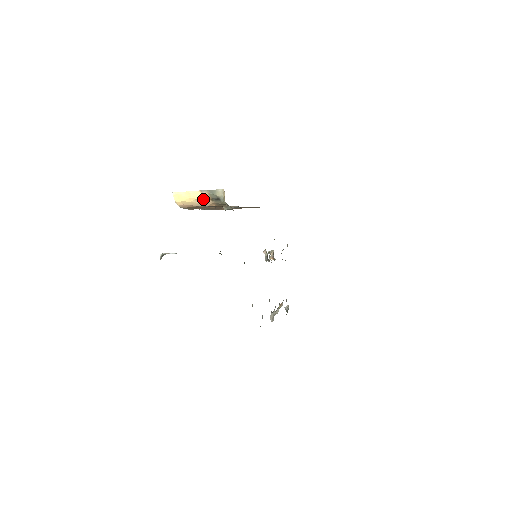
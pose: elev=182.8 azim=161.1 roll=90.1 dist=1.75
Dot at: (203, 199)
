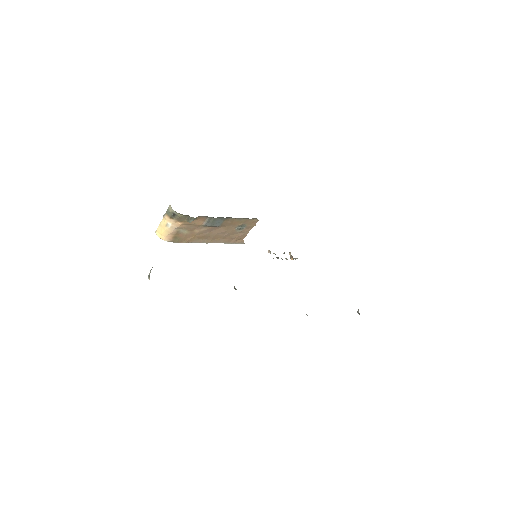
Dot at: (168, 222)
